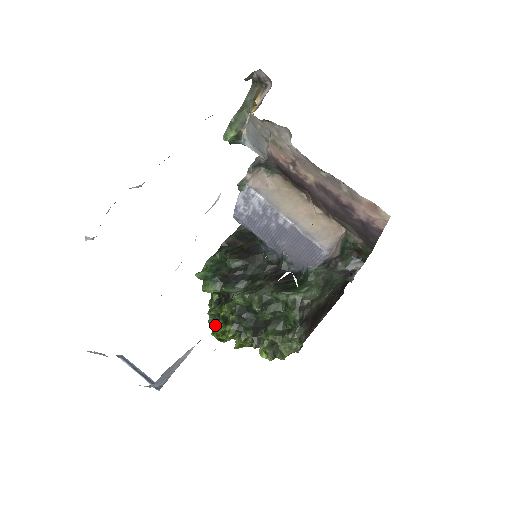
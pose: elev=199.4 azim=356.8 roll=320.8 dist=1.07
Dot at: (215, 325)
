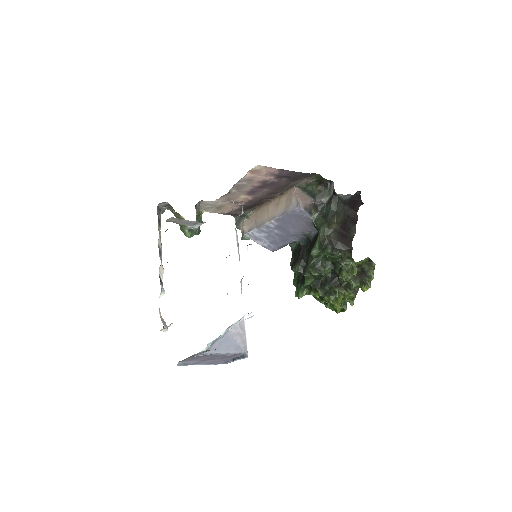
Dot at: occluded
